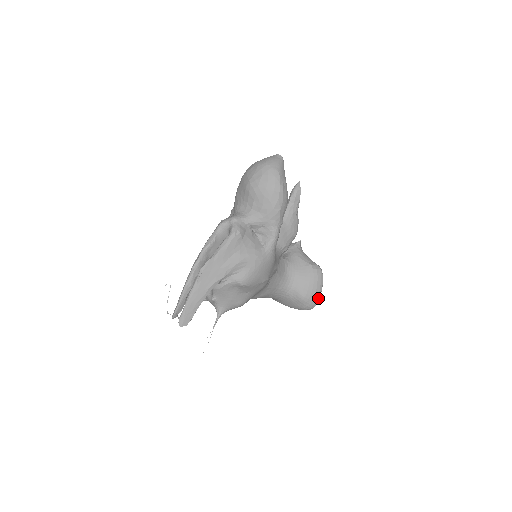
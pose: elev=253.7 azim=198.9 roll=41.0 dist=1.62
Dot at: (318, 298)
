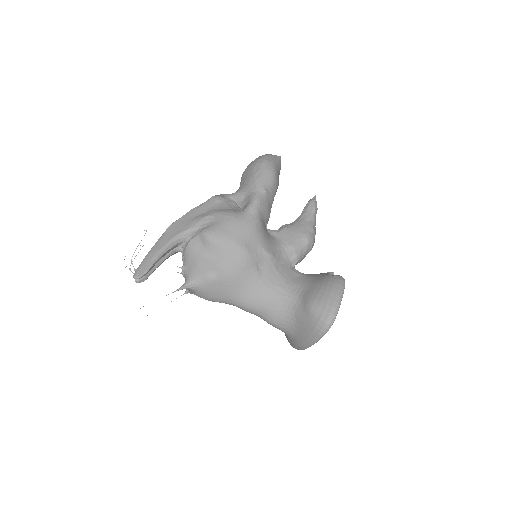
Dot at: (334, 307)
